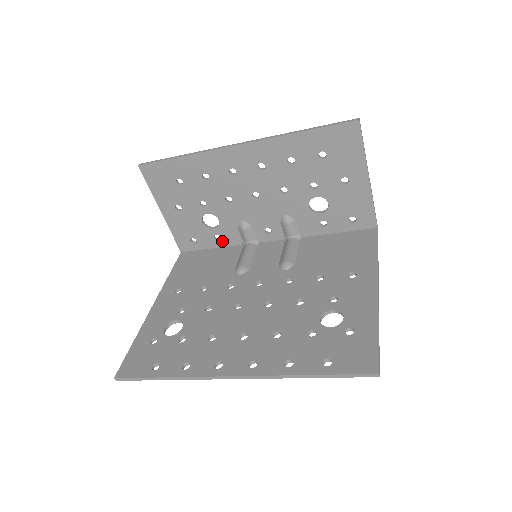
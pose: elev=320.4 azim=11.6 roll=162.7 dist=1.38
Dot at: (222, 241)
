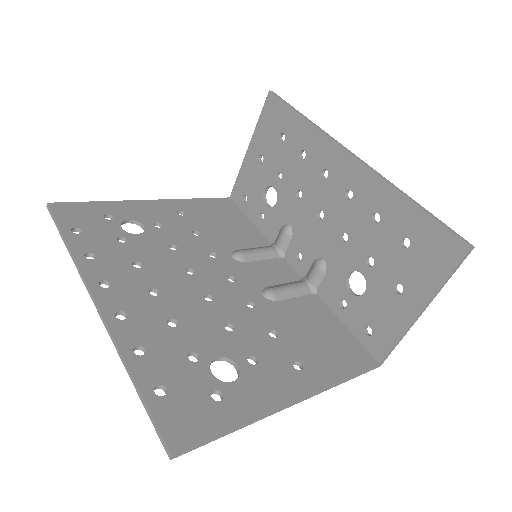
Dot at: (262, 223)
